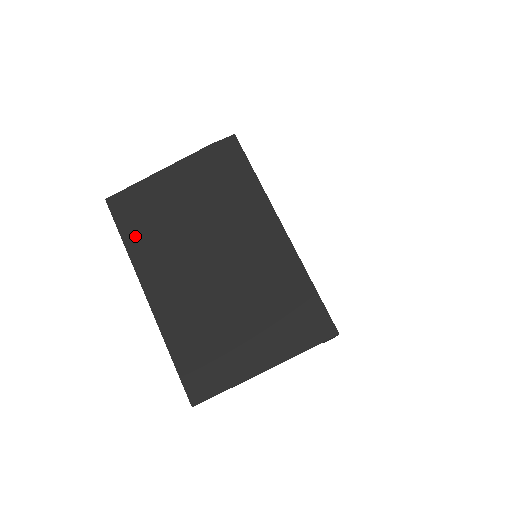
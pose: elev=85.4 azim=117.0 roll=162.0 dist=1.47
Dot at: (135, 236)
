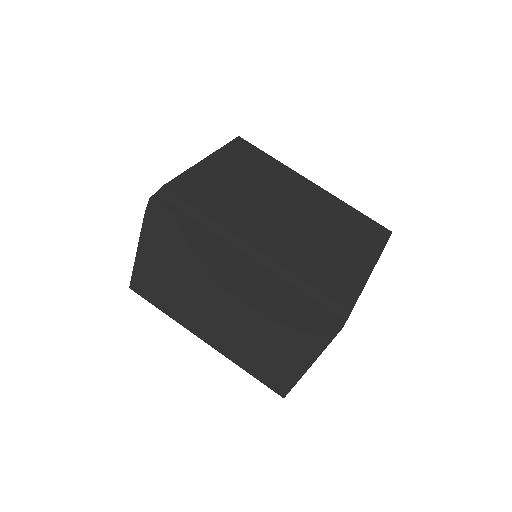
Dot at: (165, 305)
